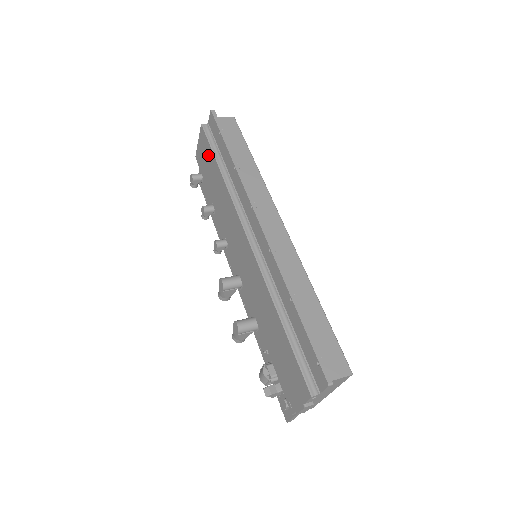
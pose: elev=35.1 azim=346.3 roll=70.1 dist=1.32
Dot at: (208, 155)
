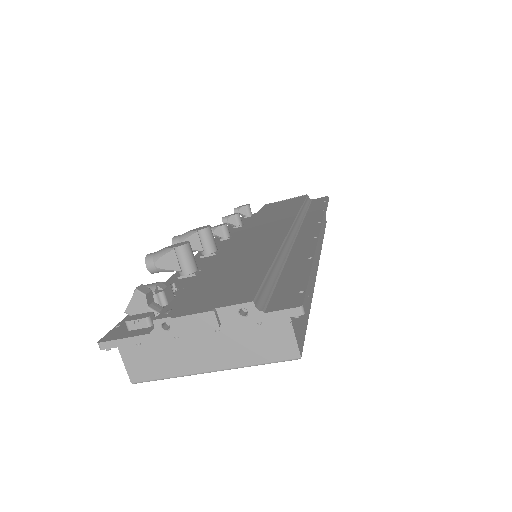
Dot at: (293, 202)
